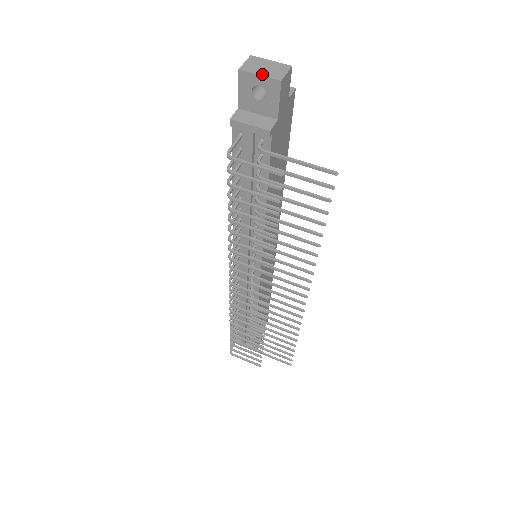
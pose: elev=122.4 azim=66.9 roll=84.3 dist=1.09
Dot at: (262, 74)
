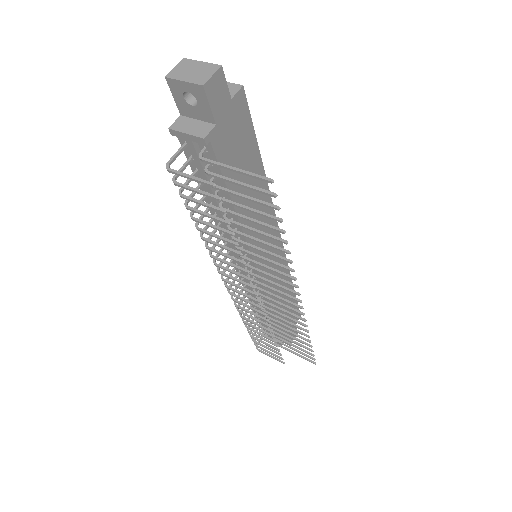
Dot at: (186, 80)
